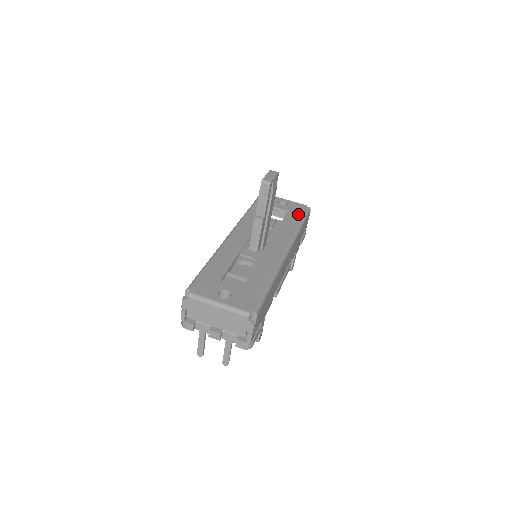
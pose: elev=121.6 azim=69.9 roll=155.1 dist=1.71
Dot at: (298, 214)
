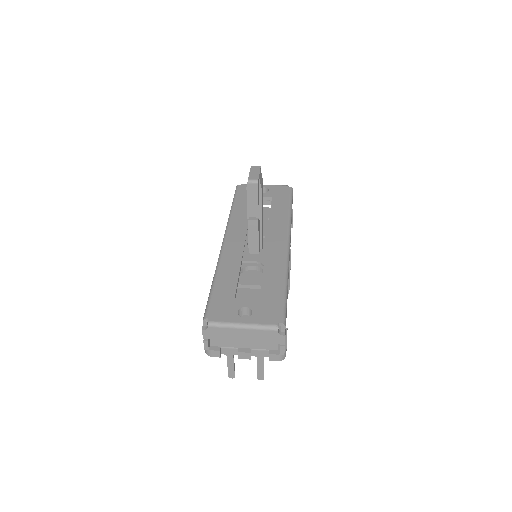
Dot at: (283, 198)
